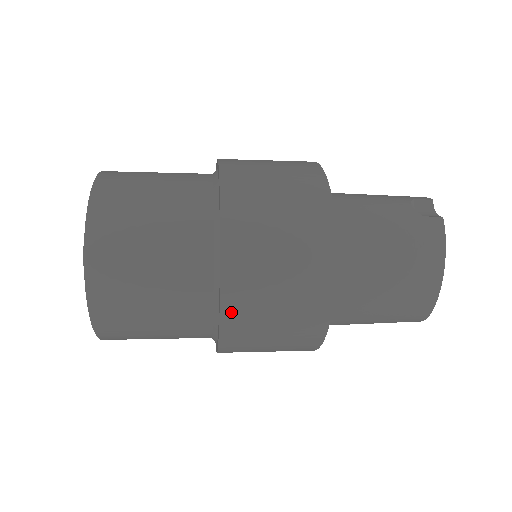
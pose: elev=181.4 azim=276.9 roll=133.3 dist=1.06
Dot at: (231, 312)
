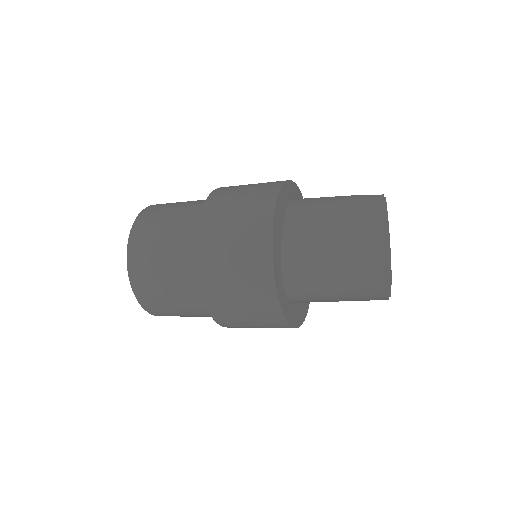
Dot at: (204, 236)
